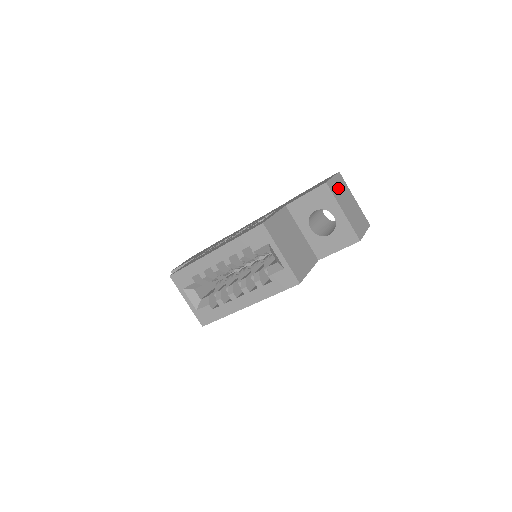
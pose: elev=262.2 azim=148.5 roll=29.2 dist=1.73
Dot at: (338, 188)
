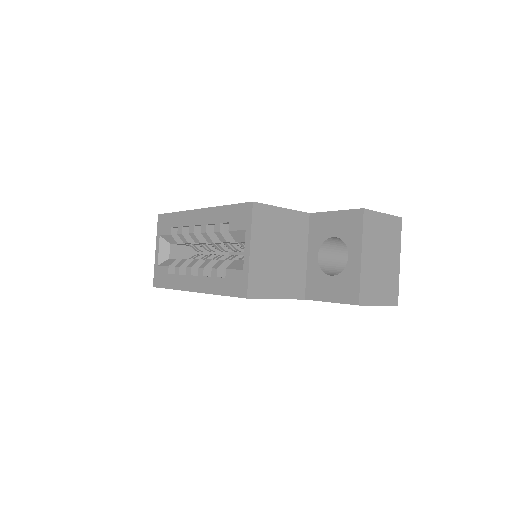
Dot at: (380, 229)
